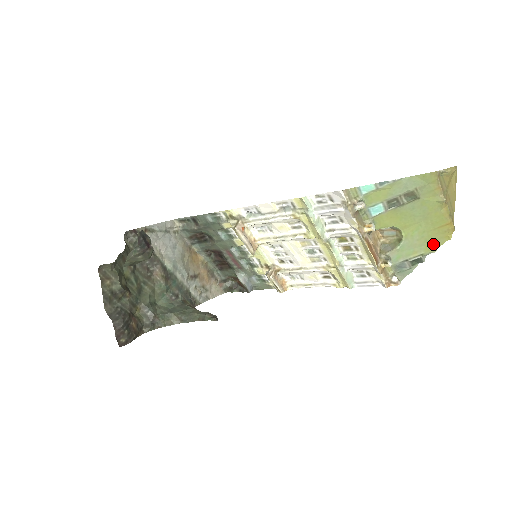
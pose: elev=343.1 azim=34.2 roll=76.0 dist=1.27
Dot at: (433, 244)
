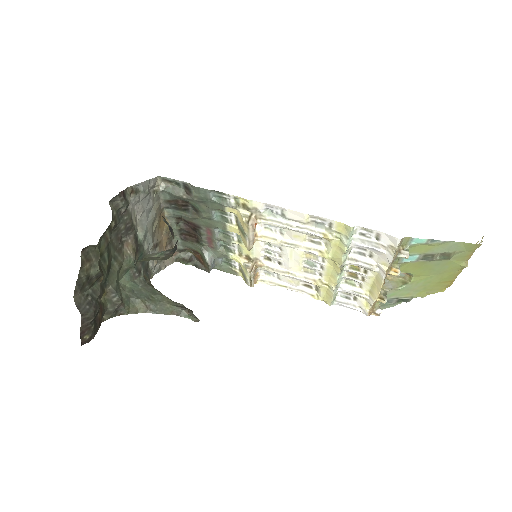
Dot at: (427, 292)
